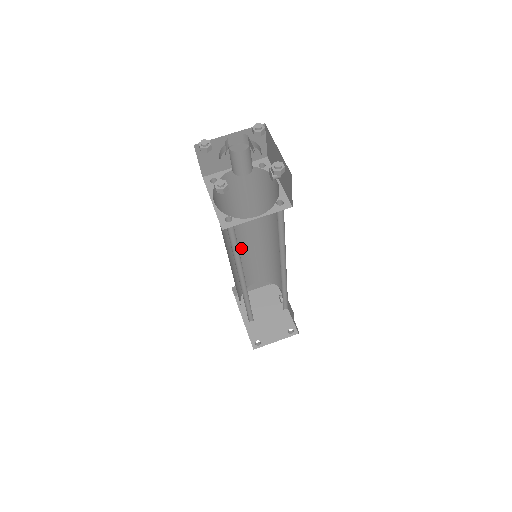
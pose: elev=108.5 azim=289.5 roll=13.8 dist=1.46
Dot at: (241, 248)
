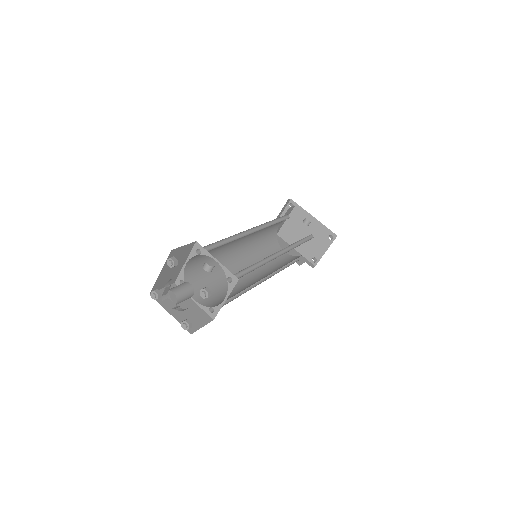
Dot at: (244, 245)
